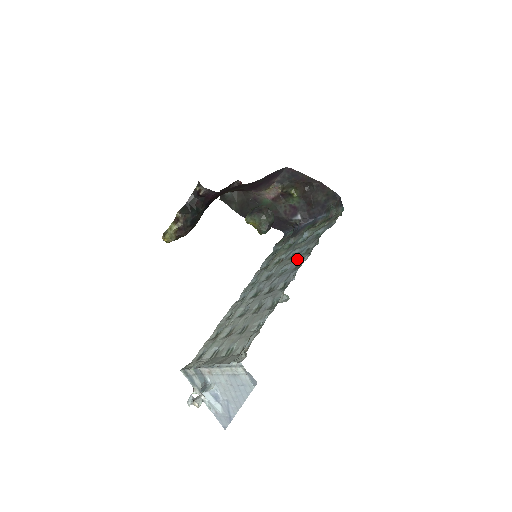
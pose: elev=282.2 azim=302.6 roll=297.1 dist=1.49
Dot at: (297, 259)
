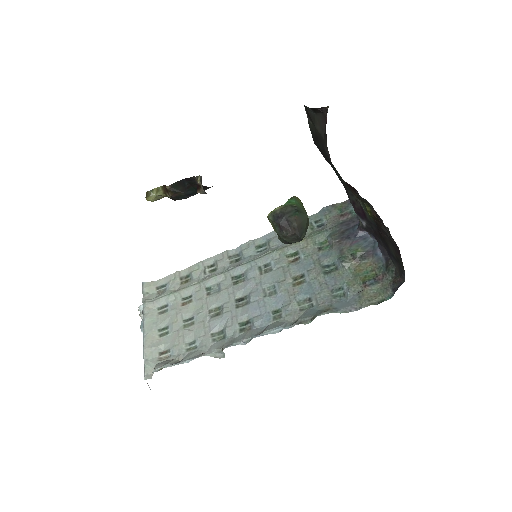
Dot at: (289, 299)
